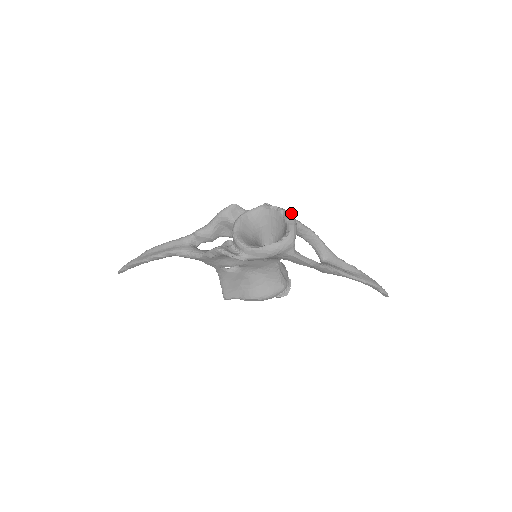
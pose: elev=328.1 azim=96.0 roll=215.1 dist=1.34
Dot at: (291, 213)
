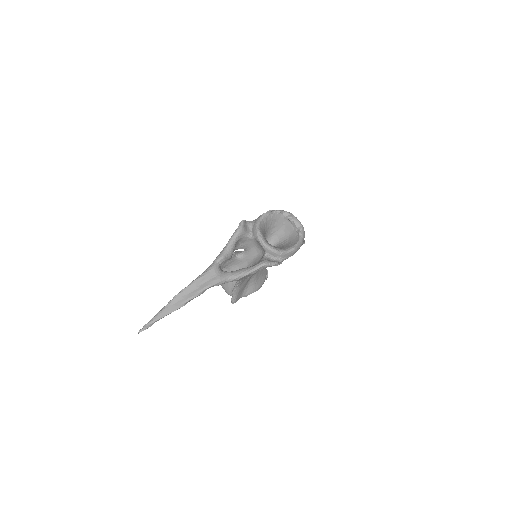
Dot at: occluded
